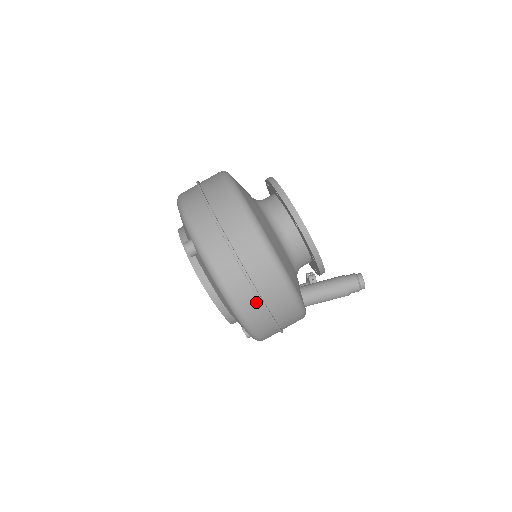
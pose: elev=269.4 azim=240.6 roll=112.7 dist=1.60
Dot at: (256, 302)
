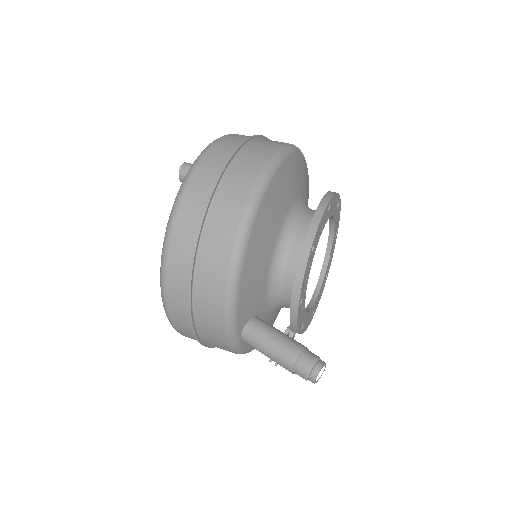
Dot at: (186, 272)
